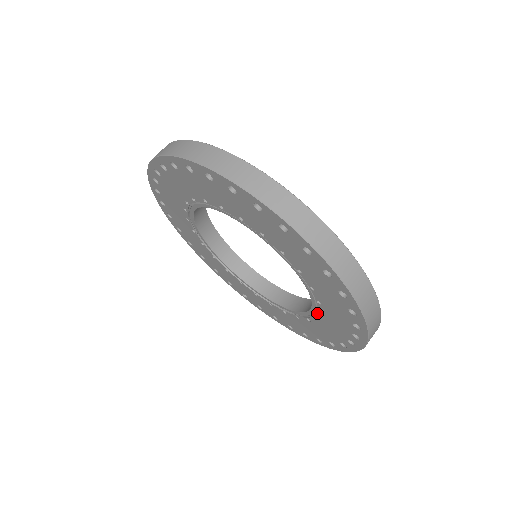
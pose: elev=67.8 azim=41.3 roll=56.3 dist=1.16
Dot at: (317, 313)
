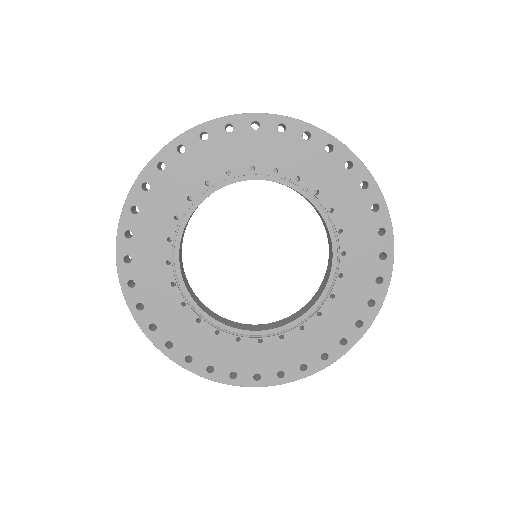
Dot at: (336, 281)
